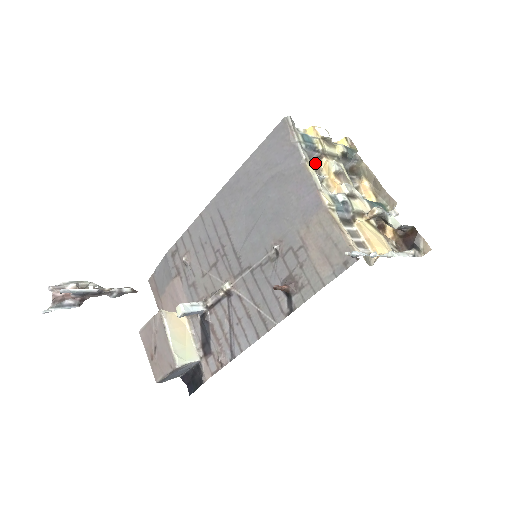
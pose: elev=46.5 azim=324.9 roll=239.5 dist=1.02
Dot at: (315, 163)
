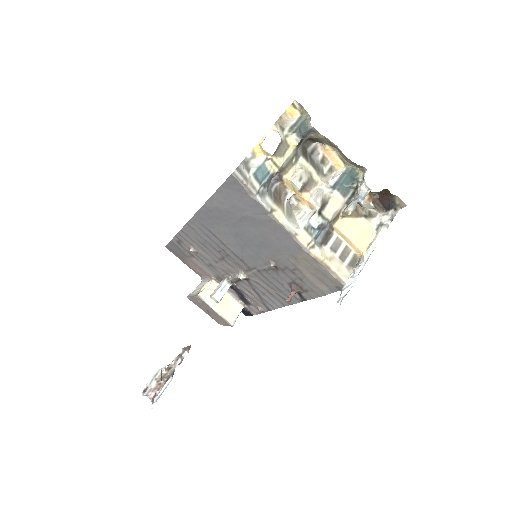
Dot at: (277, 185)
